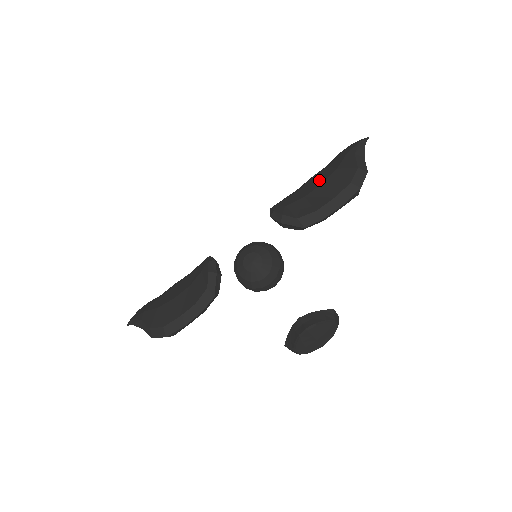
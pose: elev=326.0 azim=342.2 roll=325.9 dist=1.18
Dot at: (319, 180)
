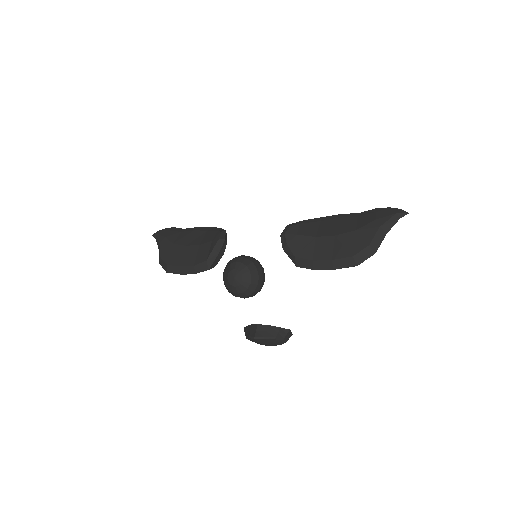
Dot at: (338, 228)
